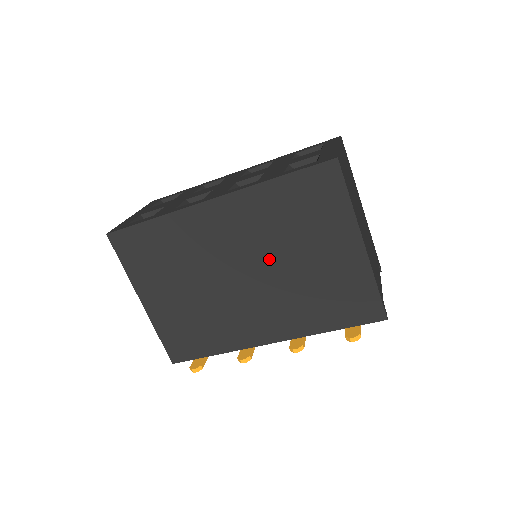
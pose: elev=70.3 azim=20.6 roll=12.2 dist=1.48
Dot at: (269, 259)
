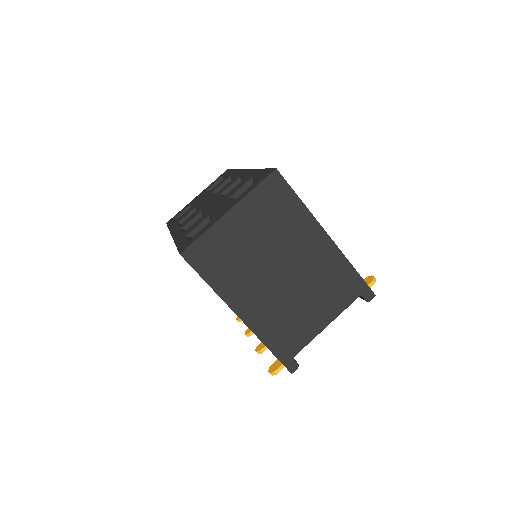
Dot at: occluded
